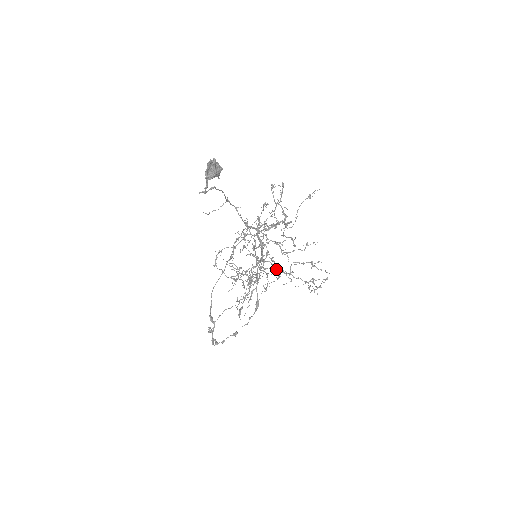
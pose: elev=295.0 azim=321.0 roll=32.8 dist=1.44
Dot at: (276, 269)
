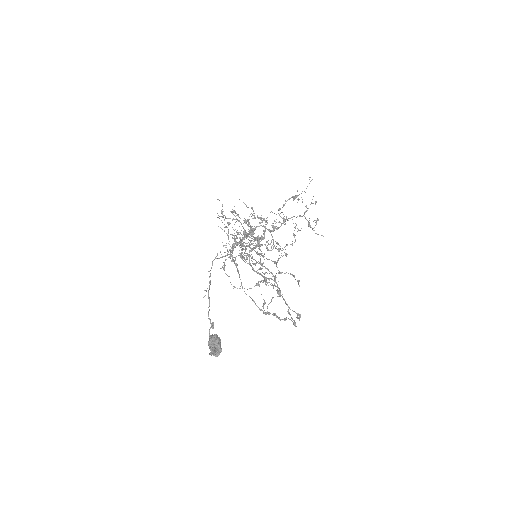
Dot at: (272, 231)
